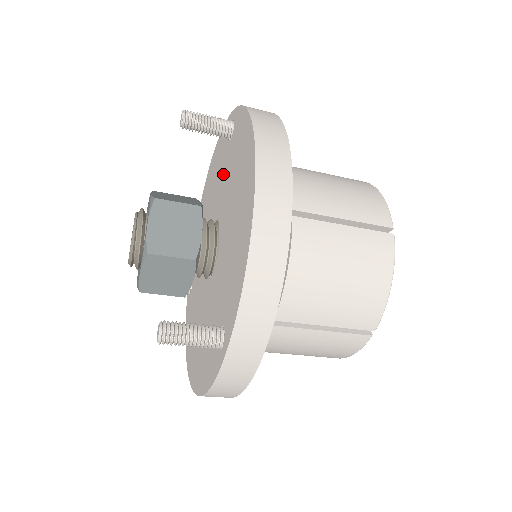
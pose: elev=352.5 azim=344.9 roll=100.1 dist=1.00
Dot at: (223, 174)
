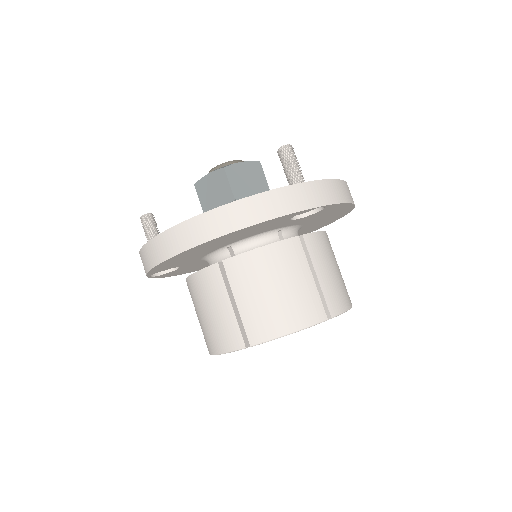
Dot at: occluded
